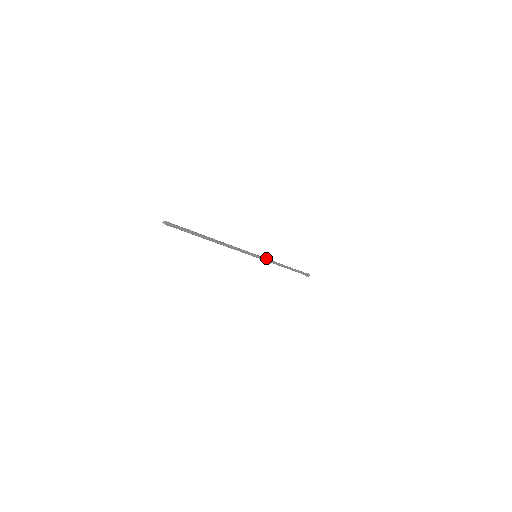
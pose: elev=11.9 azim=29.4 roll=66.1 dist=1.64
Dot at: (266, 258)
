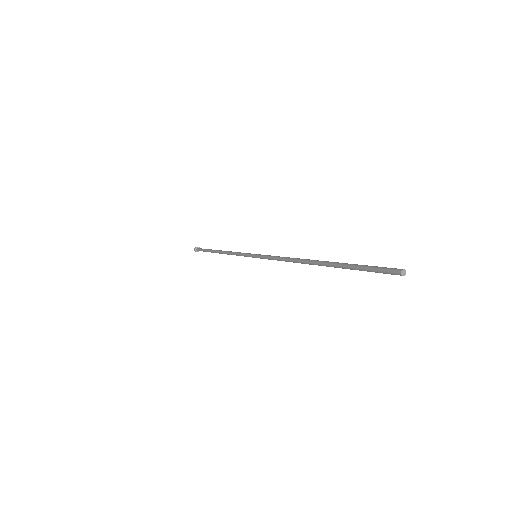
Dot at: occluded
